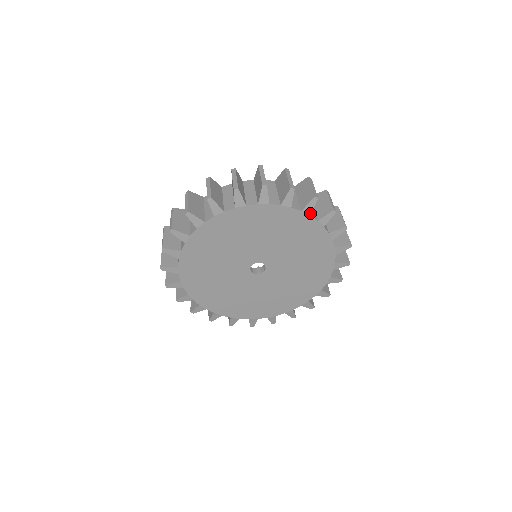
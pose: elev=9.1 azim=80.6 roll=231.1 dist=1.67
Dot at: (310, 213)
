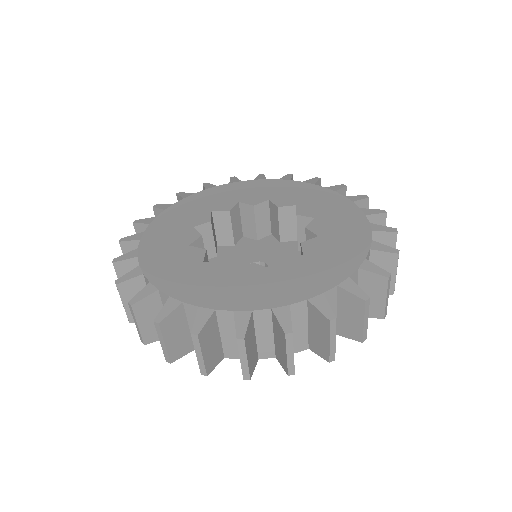
Dot at: occluded
